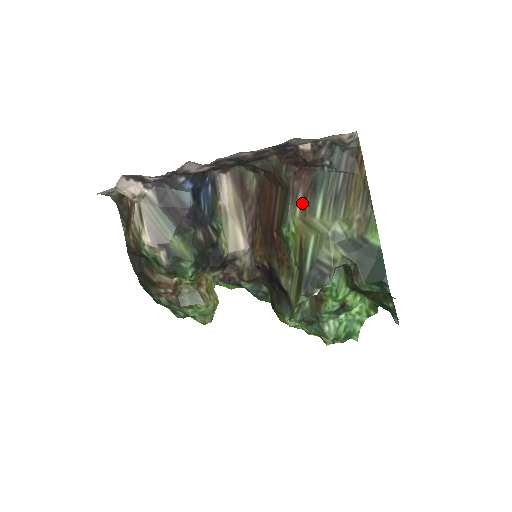
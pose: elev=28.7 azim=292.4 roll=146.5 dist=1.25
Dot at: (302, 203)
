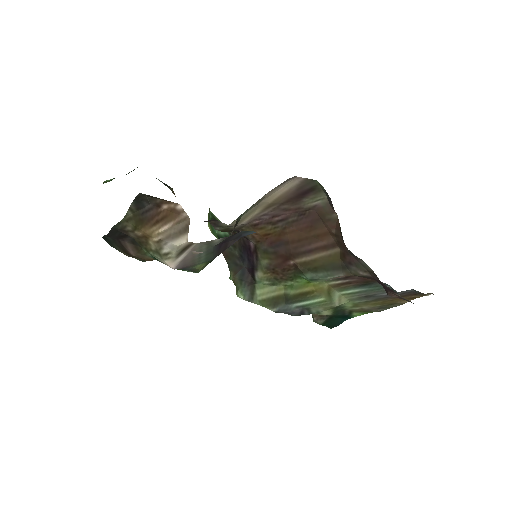
Dot at: (343, 283)
